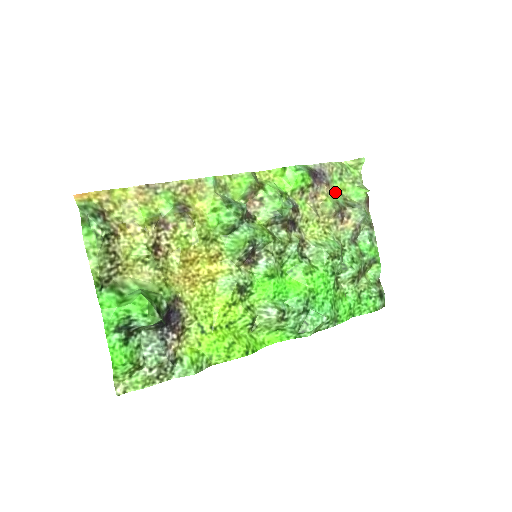
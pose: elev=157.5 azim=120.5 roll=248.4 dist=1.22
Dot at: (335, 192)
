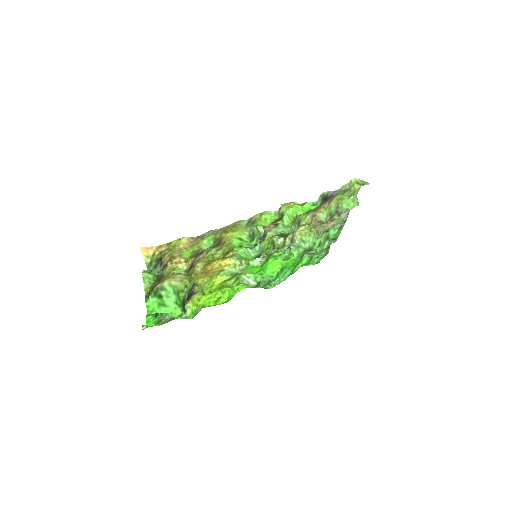
Dot at: (333, 202)
